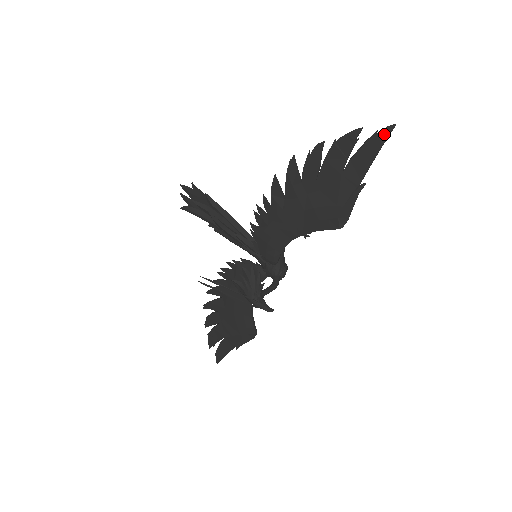
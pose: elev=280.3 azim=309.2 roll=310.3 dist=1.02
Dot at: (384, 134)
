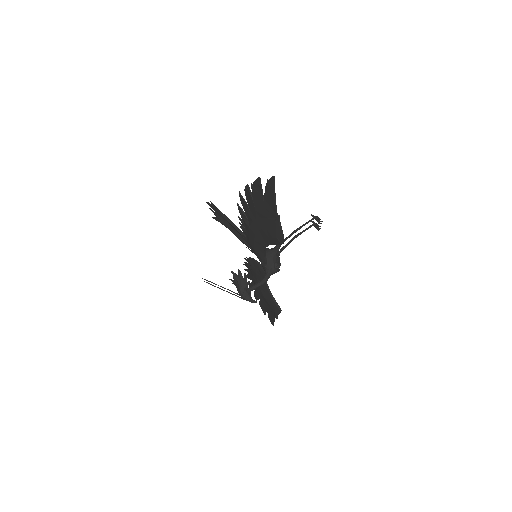
Dot at: (271, 183)
